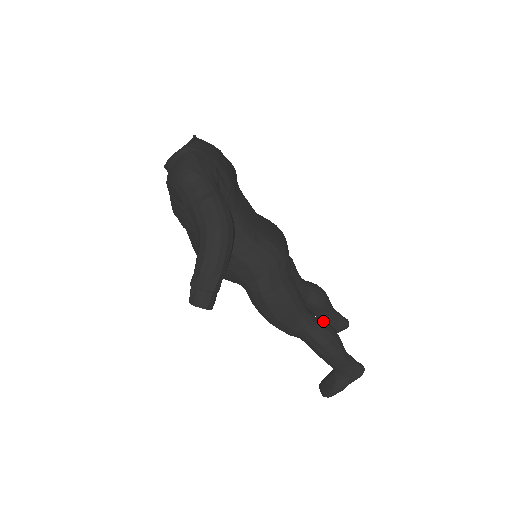
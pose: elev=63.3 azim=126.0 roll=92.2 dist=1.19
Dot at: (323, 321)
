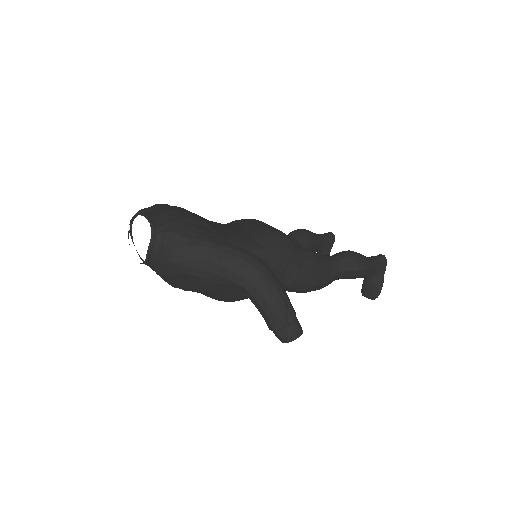
Dot at: (340, 253)
